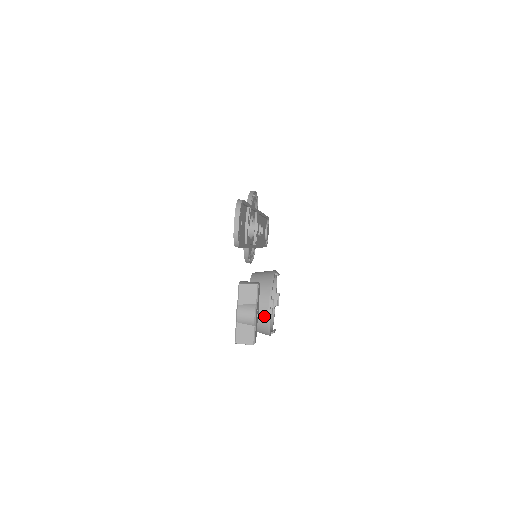
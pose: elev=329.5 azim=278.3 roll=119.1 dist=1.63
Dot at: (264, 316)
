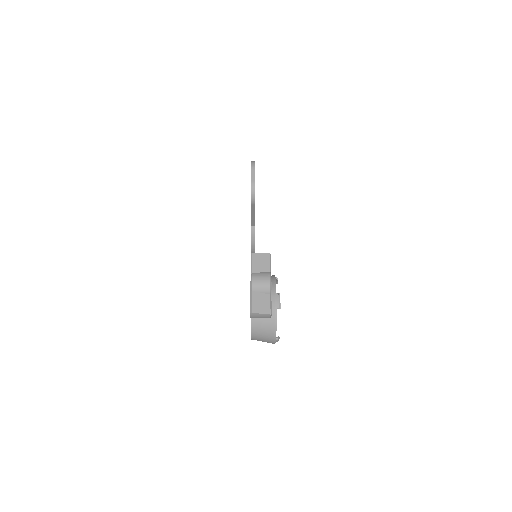
Dot at: occluded
